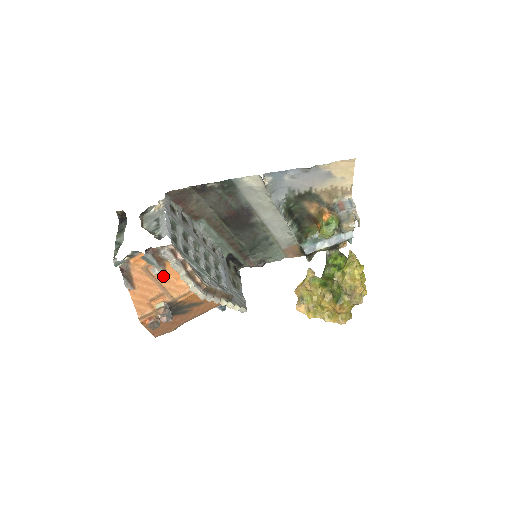
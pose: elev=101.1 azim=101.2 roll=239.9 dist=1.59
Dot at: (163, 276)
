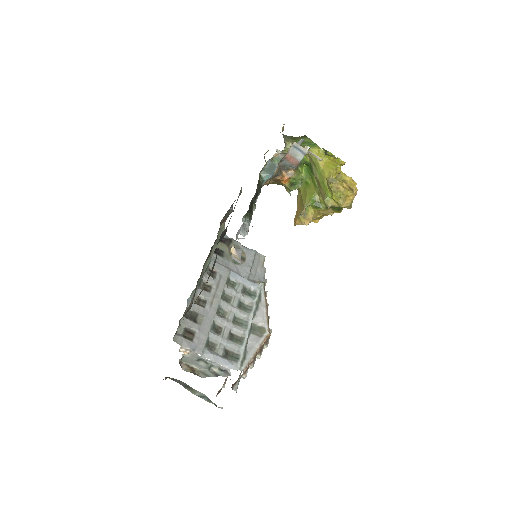
Dot at: occluded
